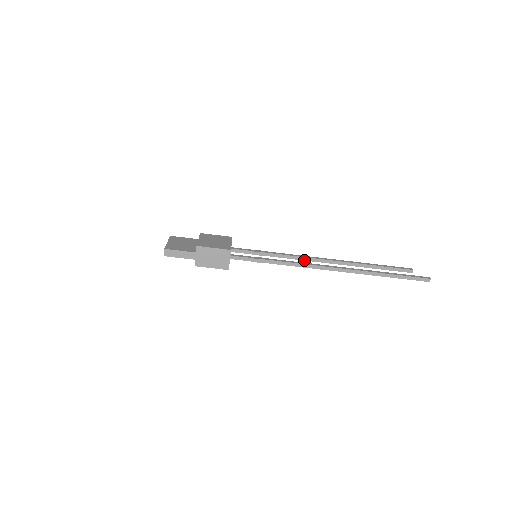
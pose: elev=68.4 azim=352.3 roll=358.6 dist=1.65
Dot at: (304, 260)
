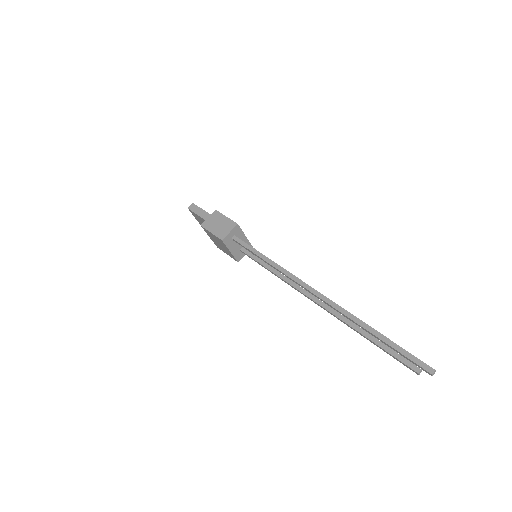
Dot at: (297, 289)
